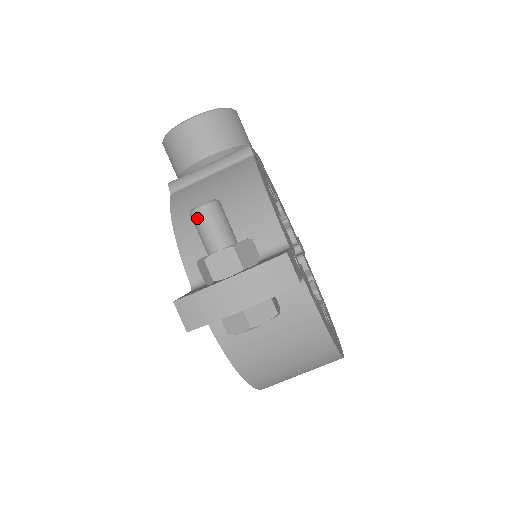
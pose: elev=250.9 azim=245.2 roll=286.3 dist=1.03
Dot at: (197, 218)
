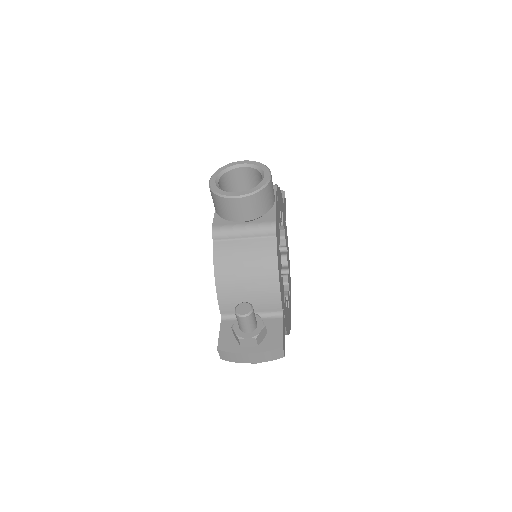
Dot at: (239, 319)
